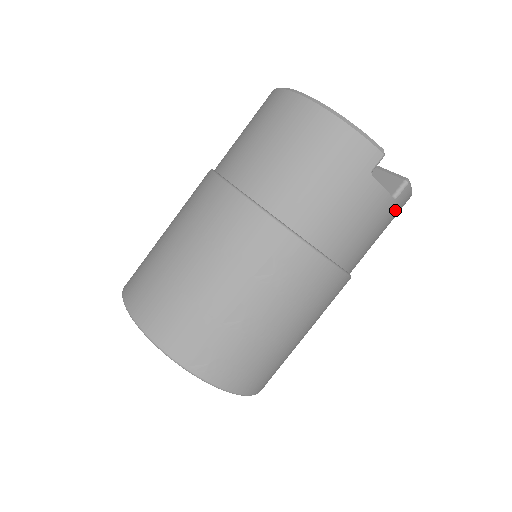
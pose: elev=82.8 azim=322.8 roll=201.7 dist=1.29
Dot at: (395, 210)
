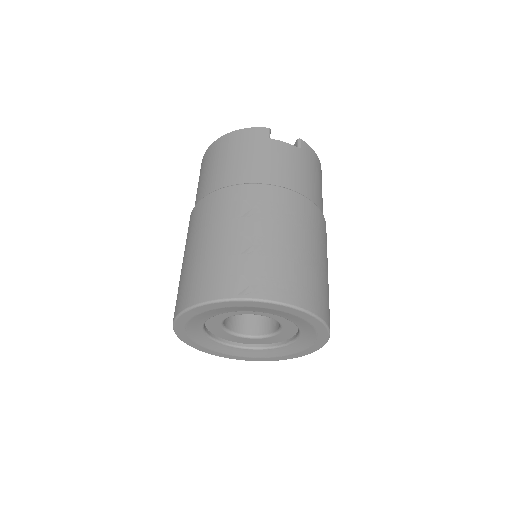
Dot at: (309, 158)
